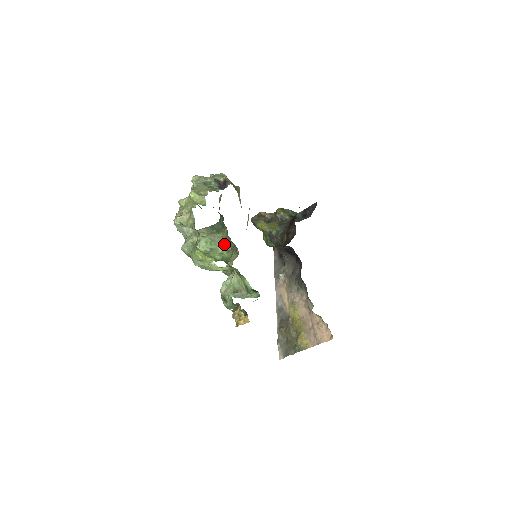
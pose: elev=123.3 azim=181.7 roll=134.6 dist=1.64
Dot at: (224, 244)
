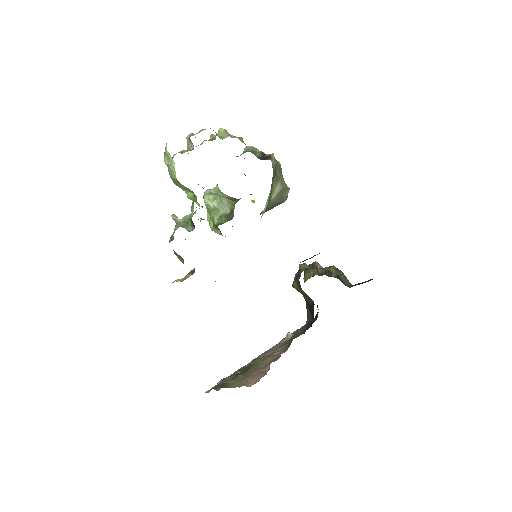
Dot at: (229, 212)
